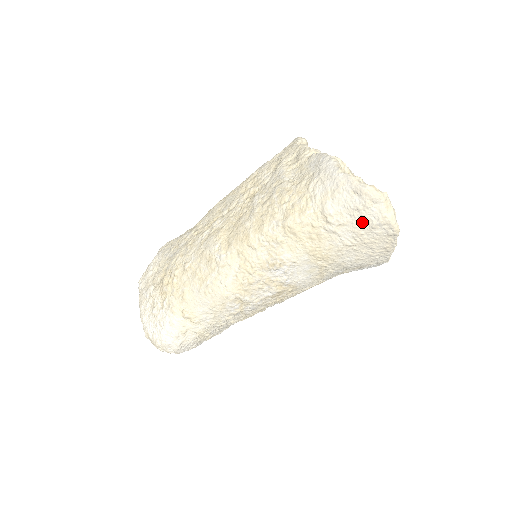
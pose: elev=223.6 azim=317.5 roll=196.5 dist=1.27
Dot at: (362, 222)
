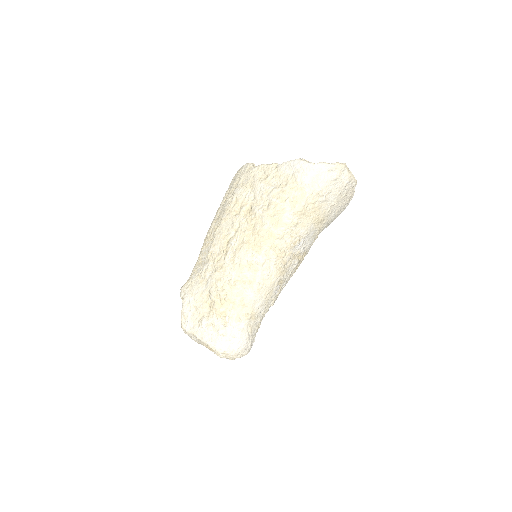
Dot at: (339, 186)
